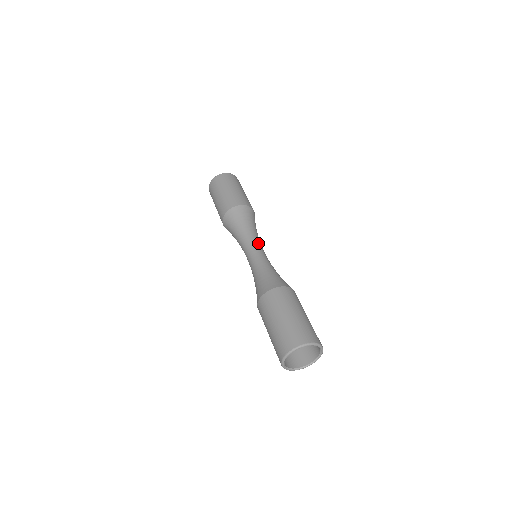
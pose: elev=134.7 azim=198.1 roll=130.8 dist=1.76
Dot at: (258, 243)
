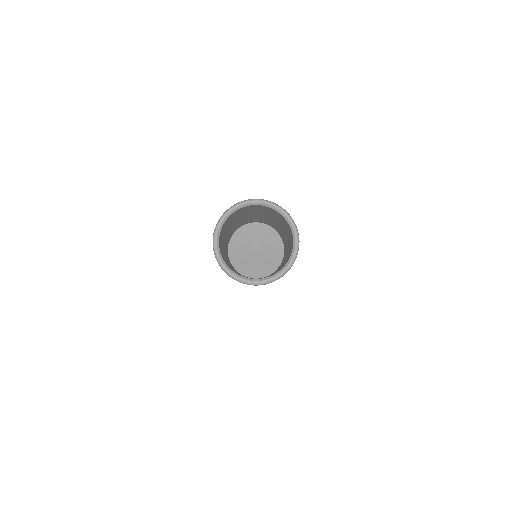
Dot at: occluded
